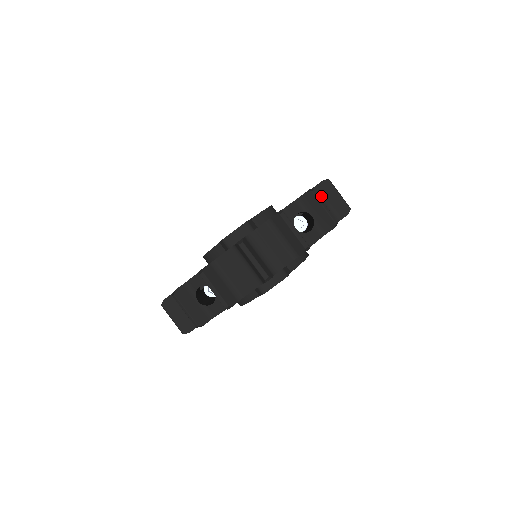
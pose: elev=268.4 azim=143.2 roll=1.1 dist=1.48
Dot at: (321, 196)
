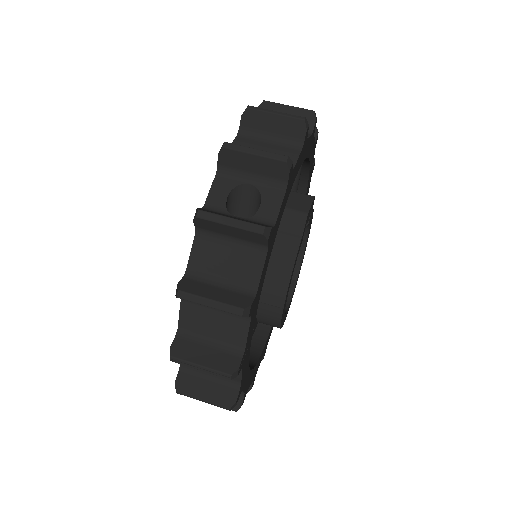
Dot at: occluded
